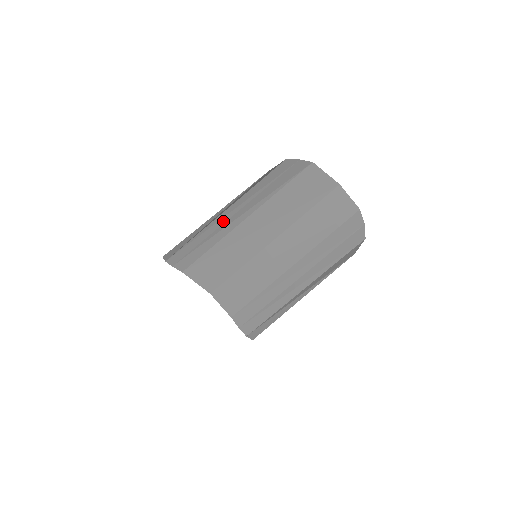
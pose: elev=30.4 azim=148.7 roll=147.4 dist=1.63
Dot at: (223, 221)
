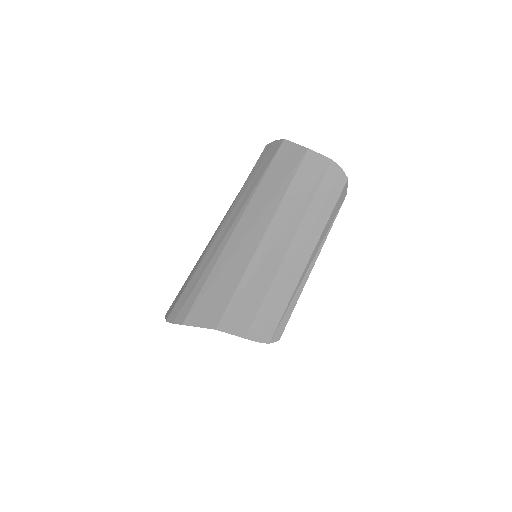
Dot at: (218, 239)
